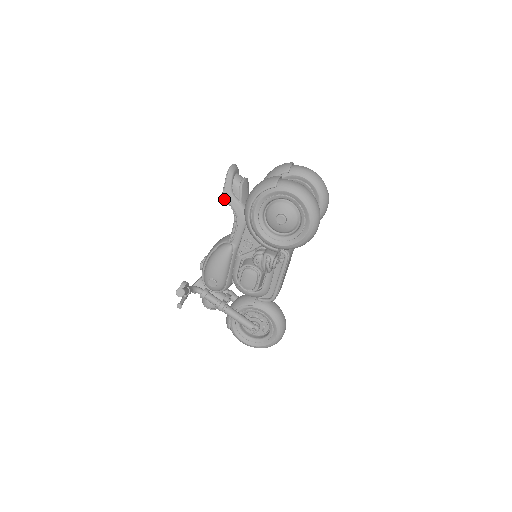
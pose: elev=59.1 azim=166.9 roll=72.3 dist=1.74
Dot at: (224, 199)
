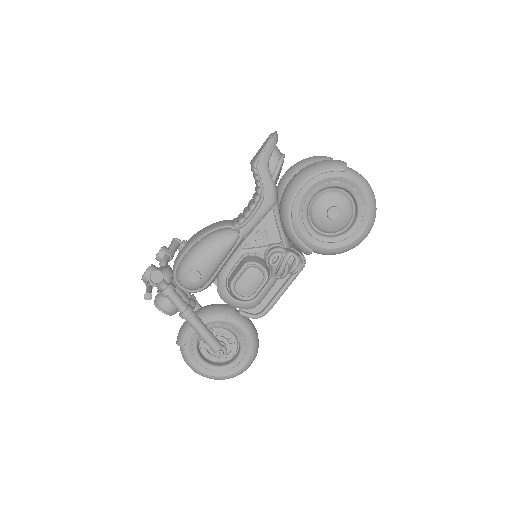
Dot at: (254, 170)
